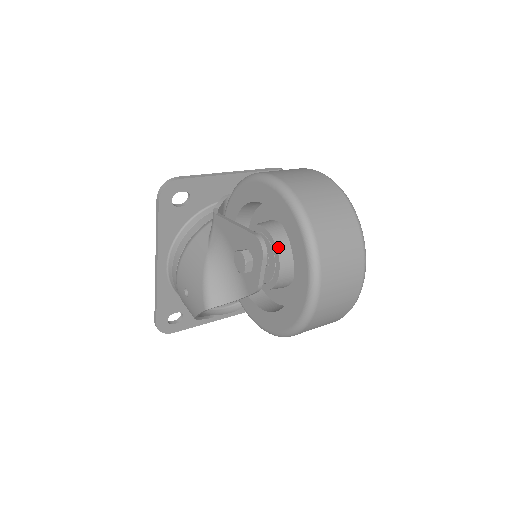
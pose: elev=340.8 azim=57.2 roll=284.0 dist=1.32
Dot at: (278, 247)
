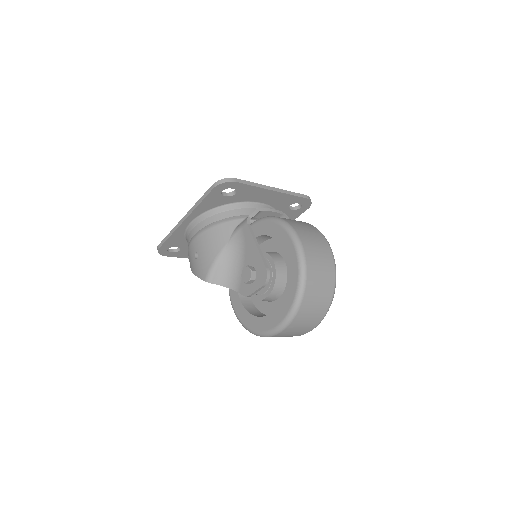
Dot at: (276, 283)
